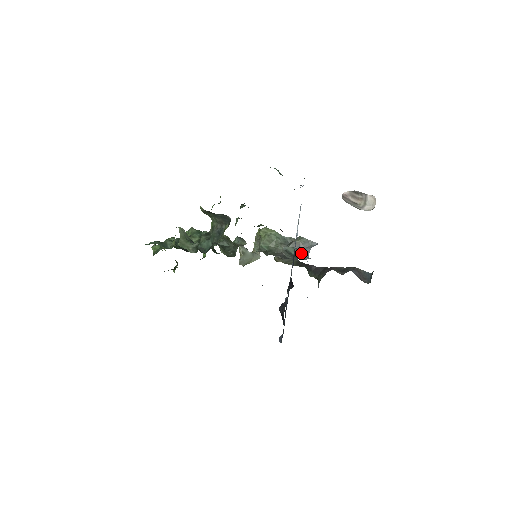
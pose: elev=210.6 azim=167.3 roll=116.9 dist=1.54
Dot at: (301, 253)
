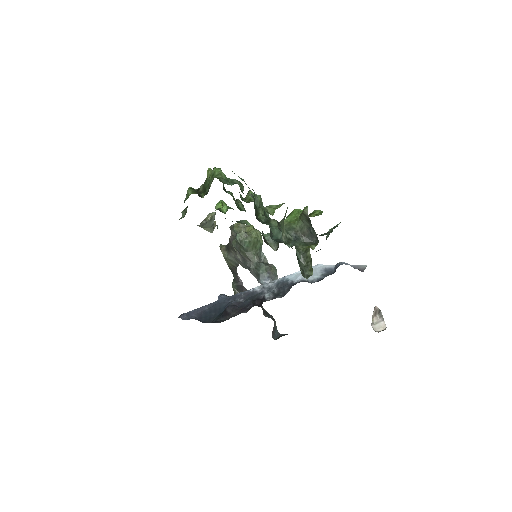
Dot at: (266, 278)
